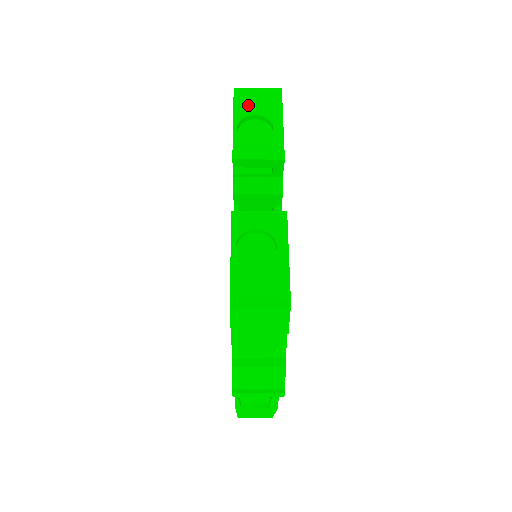
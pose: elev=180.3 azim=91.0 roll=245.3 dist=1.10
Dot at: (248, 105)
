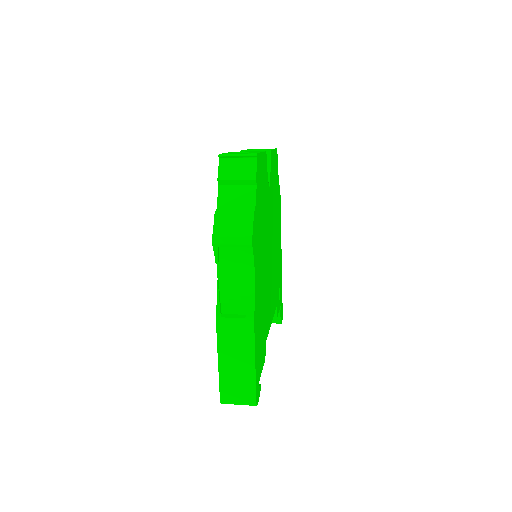
Dot at: occluded
